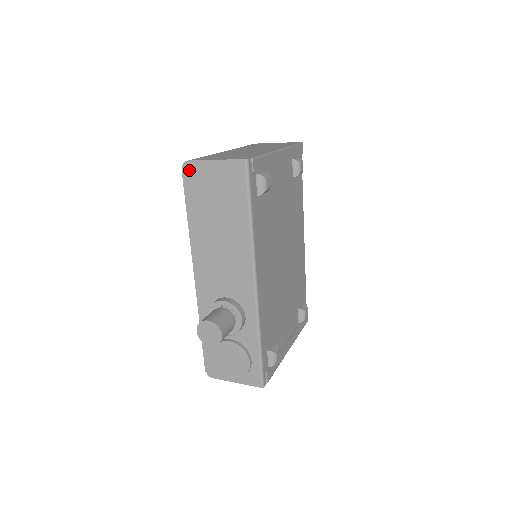
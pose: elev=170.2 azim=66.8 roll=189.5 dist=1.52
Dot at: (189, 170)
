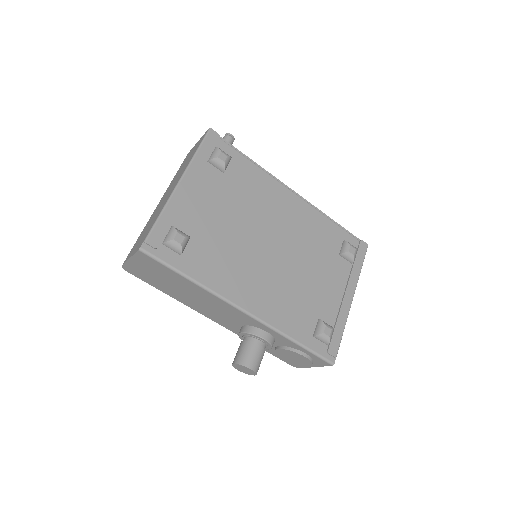
Dot at: (130, 270)
